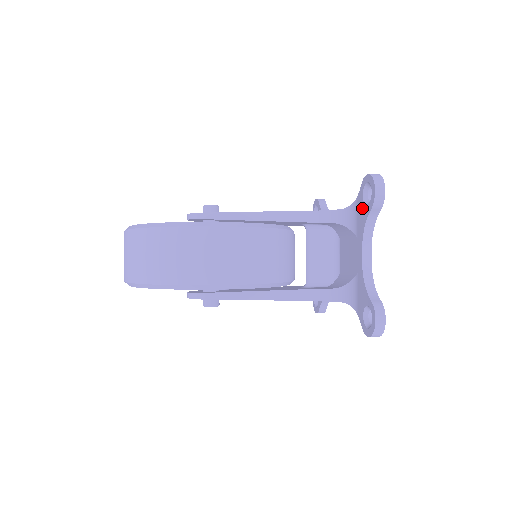
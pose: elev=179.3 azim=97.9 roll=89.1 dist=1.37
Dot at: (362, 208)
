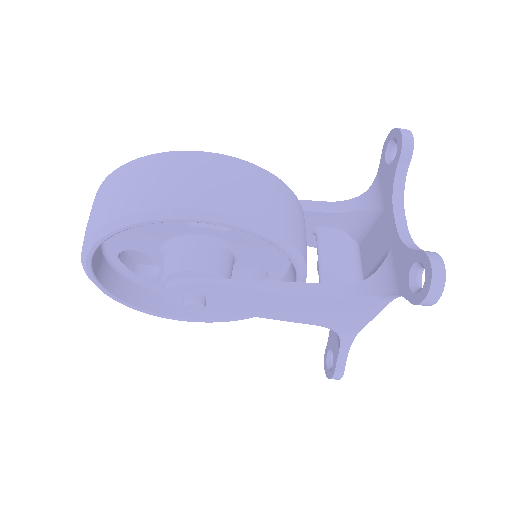
Dot at: (386, 172)
